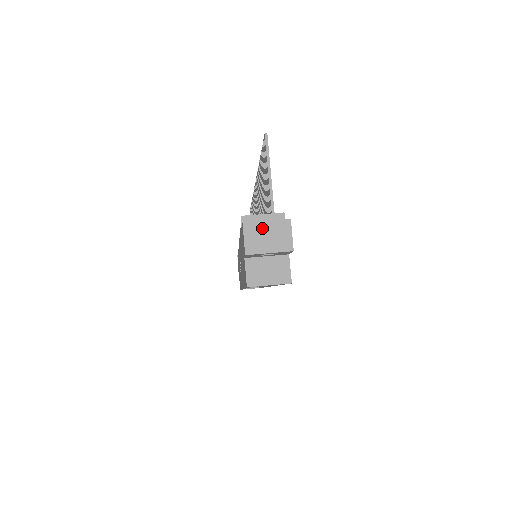
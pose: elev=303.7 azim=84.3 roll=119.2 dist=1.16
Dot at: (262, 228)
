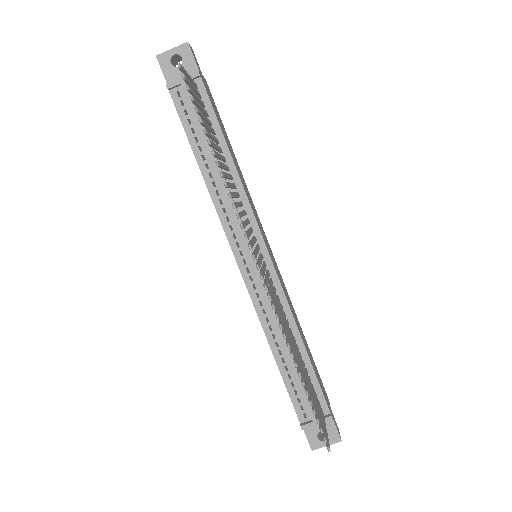
Dot at: (323, 445)
